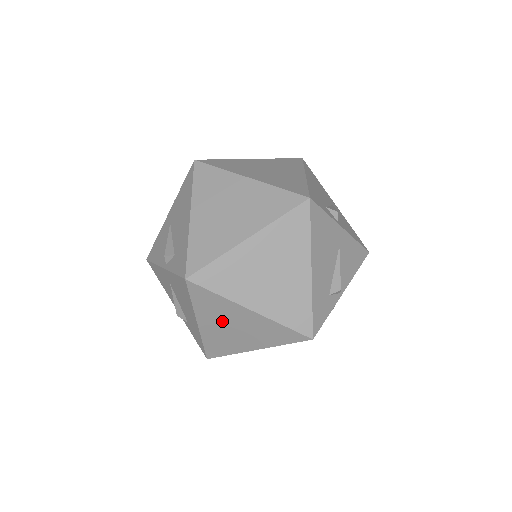
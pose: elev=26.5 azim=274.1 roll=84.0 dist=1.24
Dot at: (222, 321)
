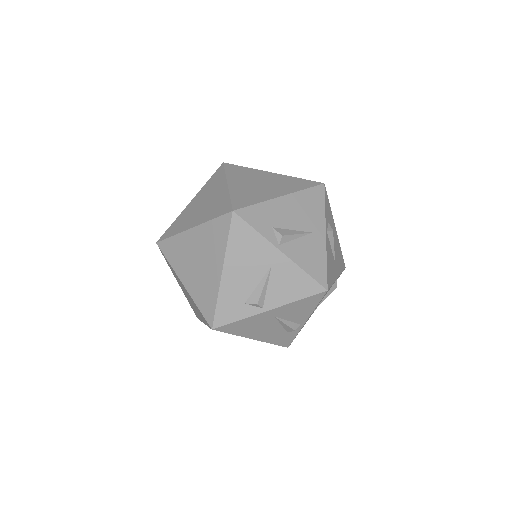
Dot at: occluded
